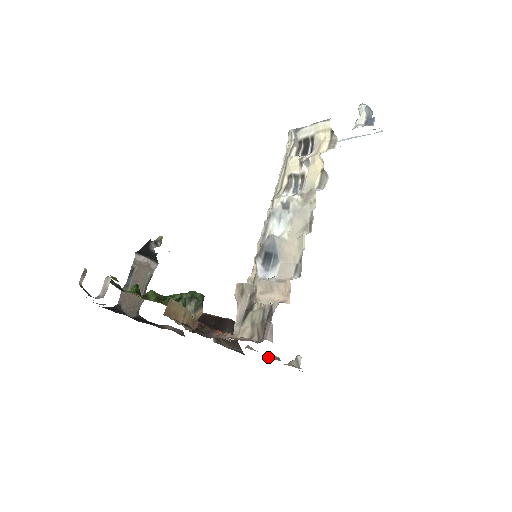
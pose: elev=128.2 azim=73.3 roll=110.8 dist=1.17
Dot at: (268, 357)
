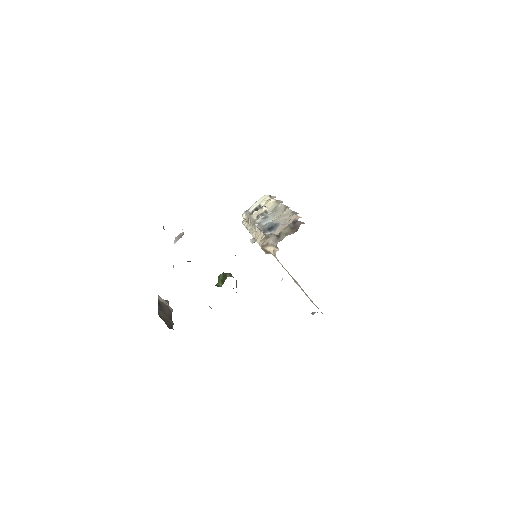
Dot at: occluded
